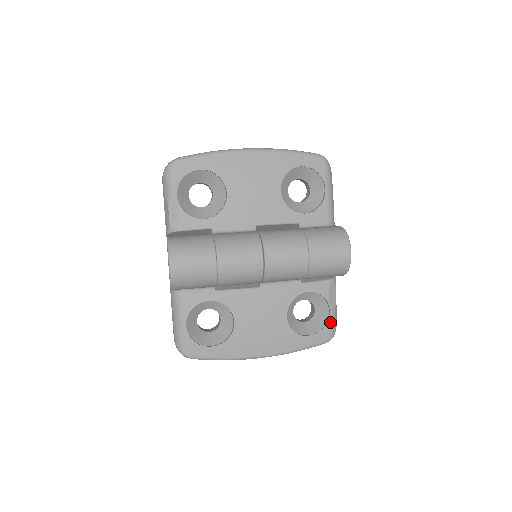
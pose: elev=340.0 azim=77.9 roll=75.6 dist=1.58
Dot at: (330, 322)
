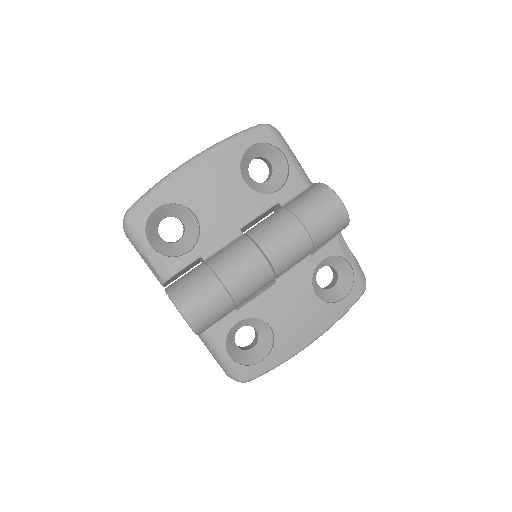
Dot at: (357, 275)
